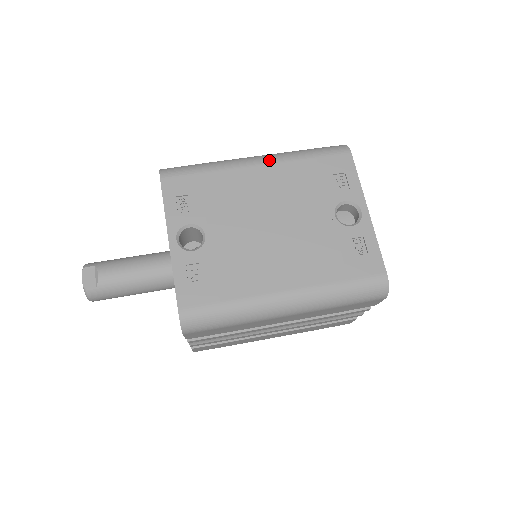
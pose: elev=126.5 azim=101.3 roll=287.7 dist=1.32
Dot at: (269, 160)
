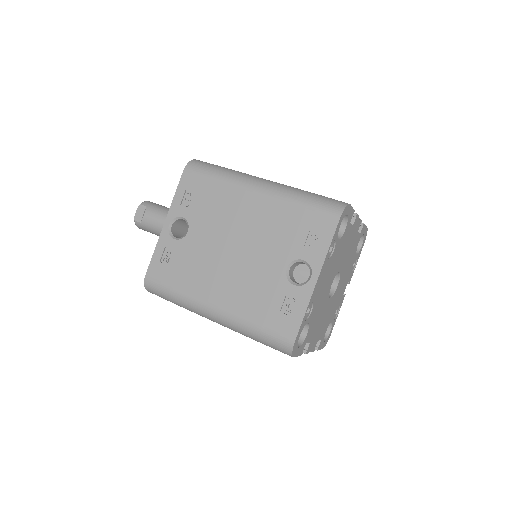
Dot at: (267, 191)
